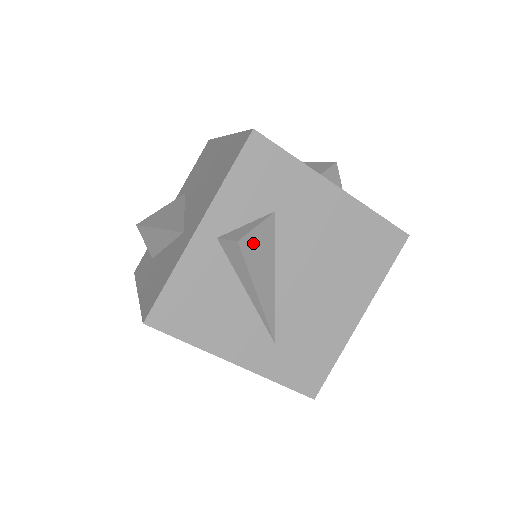
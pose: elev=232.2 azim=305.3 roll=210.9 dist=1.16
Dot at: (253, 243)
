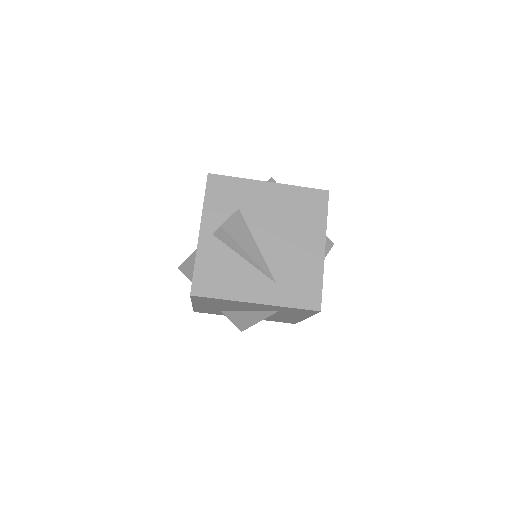
Dot at: (231, 226)
